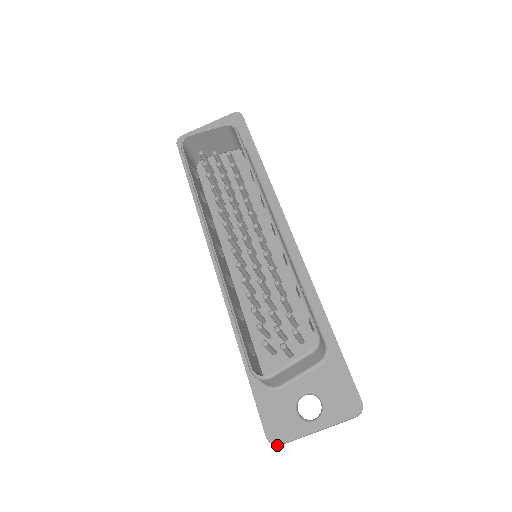
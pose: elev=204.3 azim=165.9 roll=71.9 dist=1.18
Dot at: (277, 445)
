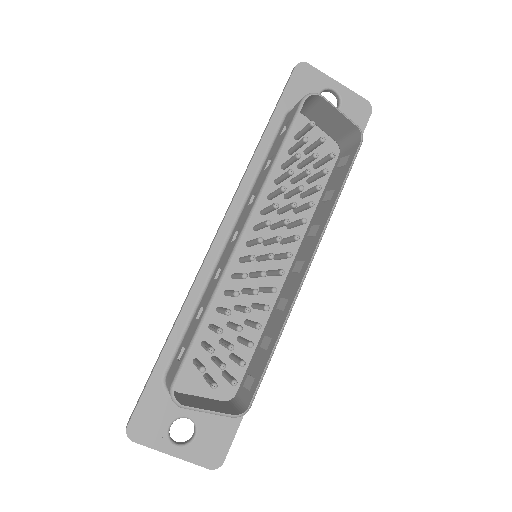
Dot at: (130, 439)
